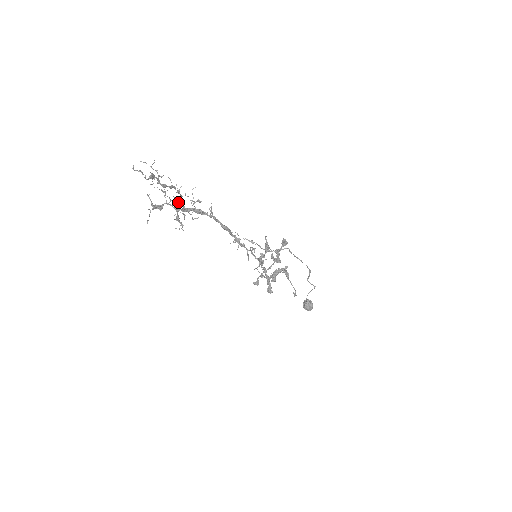
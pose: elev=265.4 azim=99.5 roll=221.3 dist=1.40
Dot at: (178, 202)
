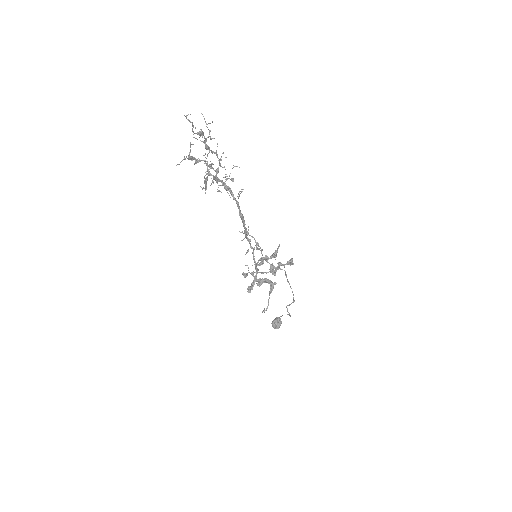
Dot at: (213, 168)
